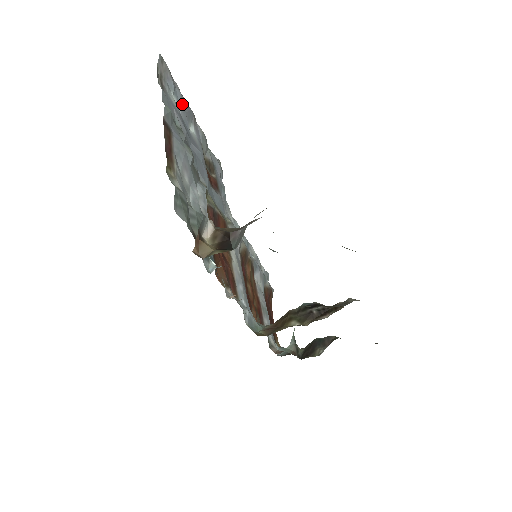
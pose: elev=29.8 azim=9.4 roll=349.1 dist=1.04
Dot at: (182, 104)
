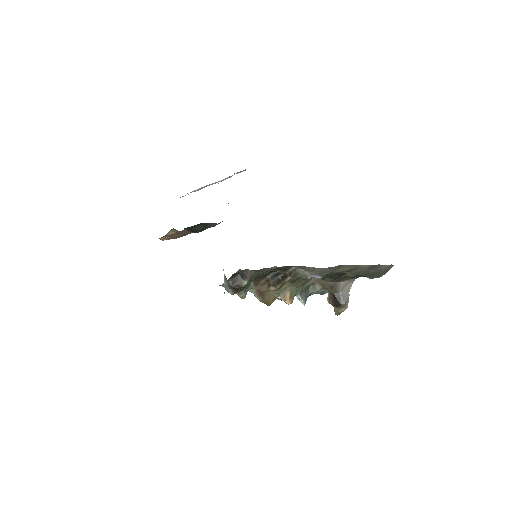
Dot at: occluded
